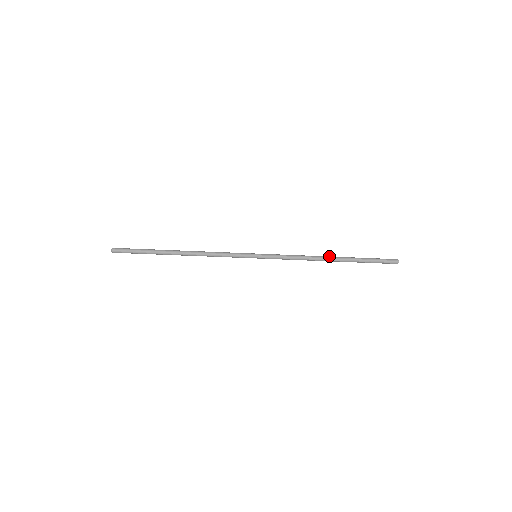
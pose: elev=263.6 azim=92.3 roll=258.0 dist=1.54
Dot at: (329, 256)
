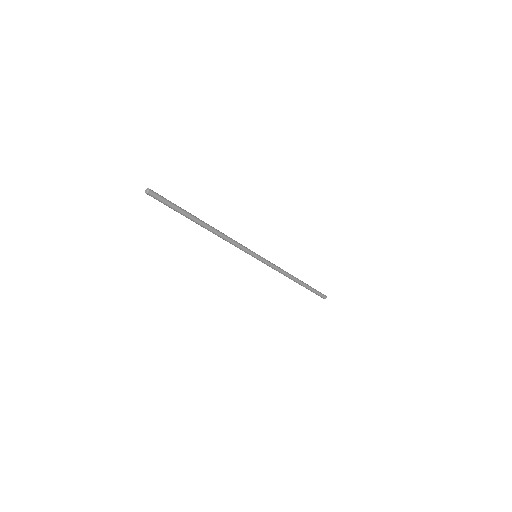
Dot at: (296, 281)
